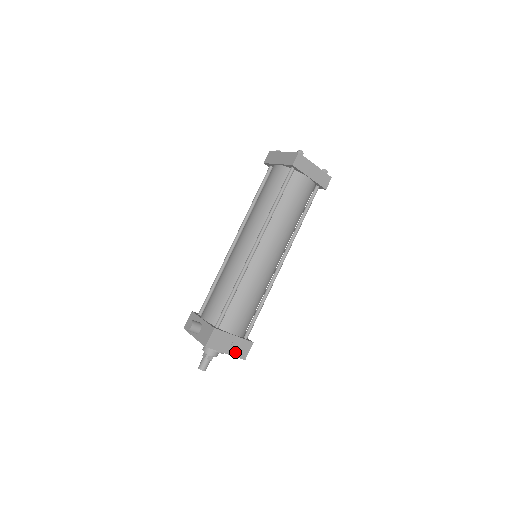
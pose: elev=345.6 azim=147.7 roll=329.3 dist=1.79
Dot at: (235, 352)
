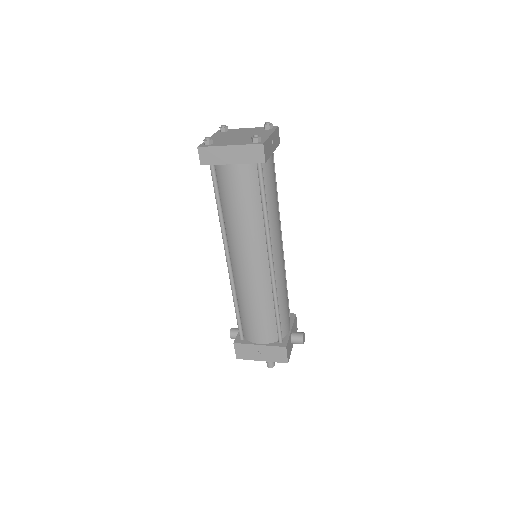
Dot at: (271, 358)
